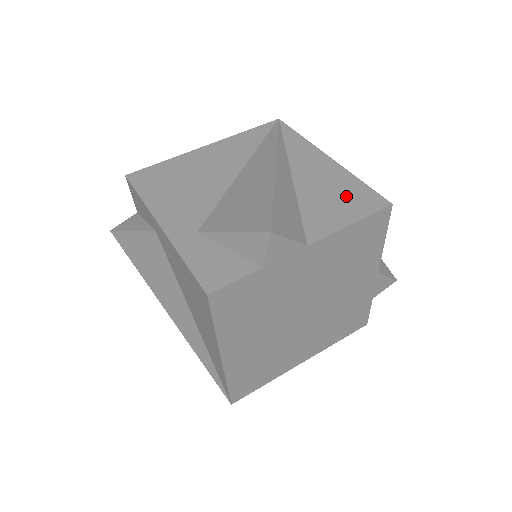
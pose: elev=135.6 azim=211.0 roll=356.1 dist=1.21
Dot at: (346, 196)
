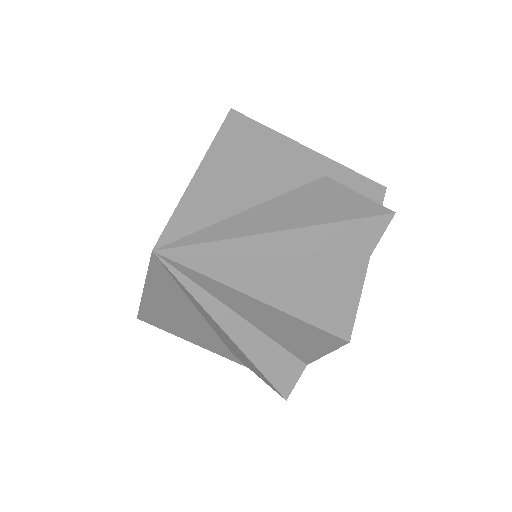
Dot at: (304, 336)
